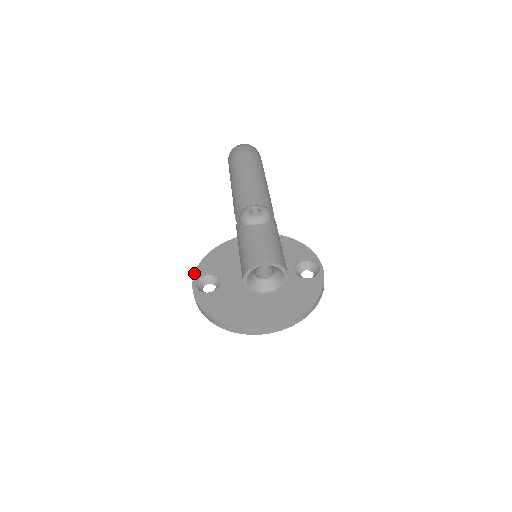
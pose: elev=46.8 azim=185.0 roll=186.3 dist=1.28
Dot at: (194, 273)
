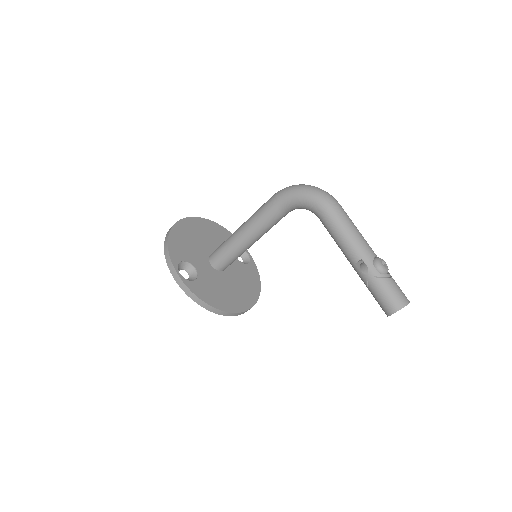
Dot at: (171, 260)
